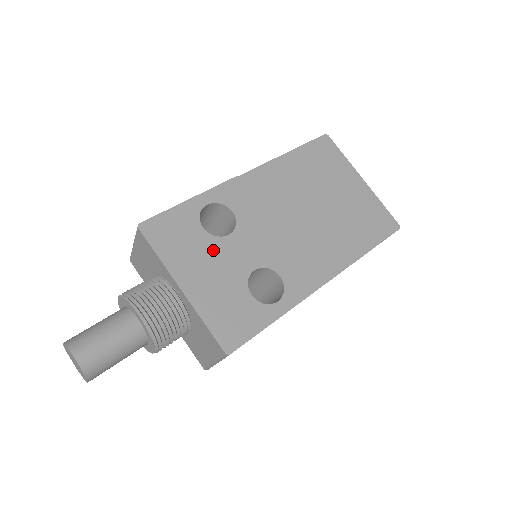
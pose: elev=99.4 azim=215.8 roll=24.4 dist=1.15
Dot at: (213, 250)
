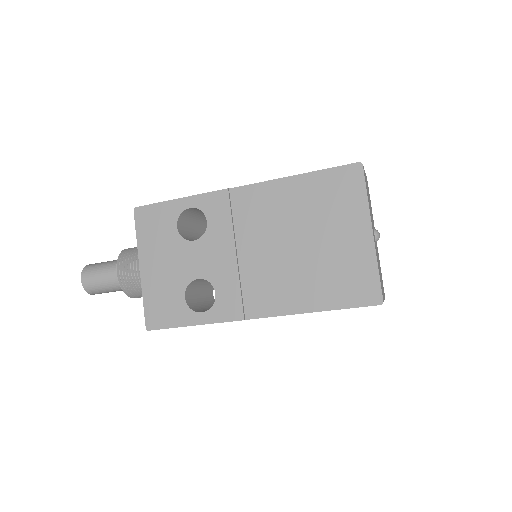
Dot at: (175, 249)
